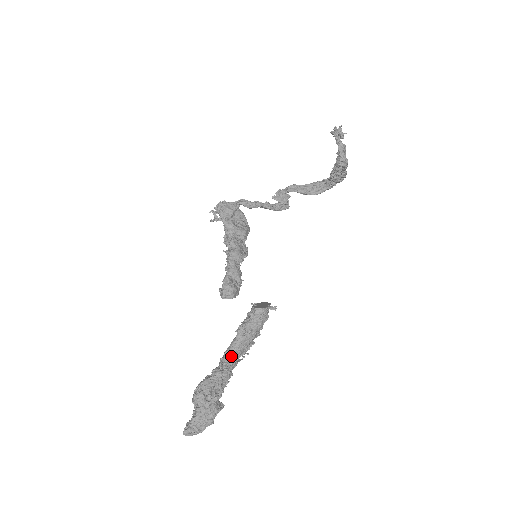
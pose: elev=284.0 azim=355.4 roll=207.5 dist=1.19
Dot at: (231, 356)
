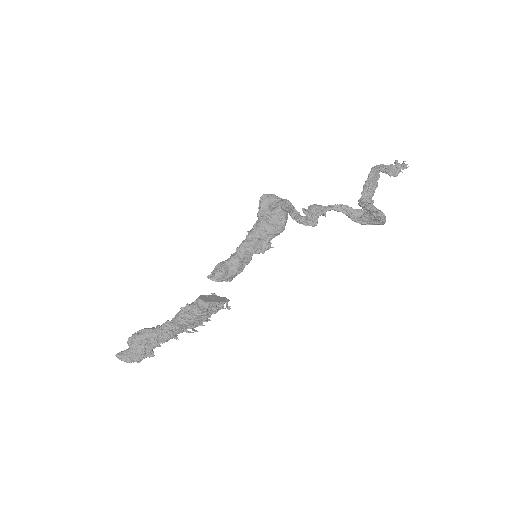
Dot at: (174, 324)
